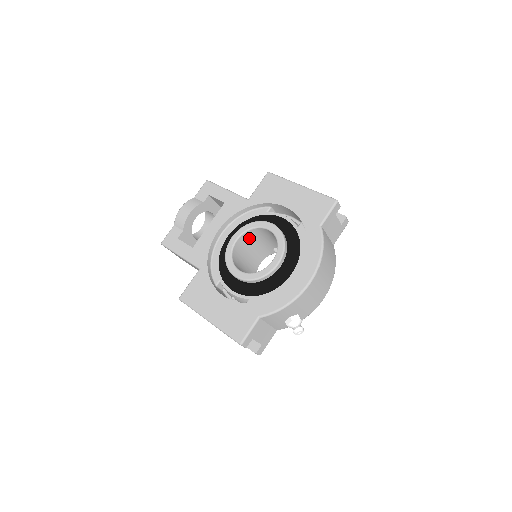
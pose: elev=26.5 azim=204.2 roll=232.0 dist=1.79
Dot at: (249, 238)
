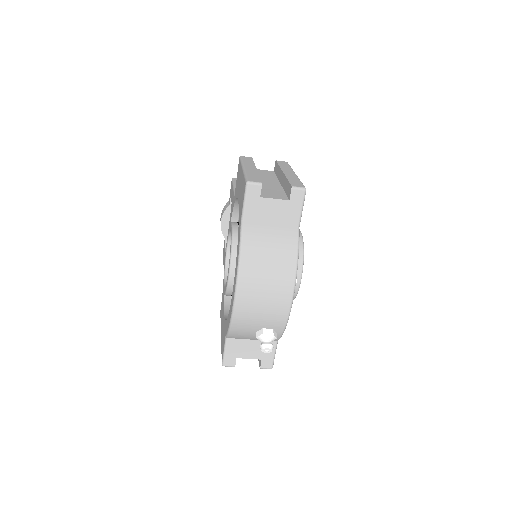
Dot at: occluded
